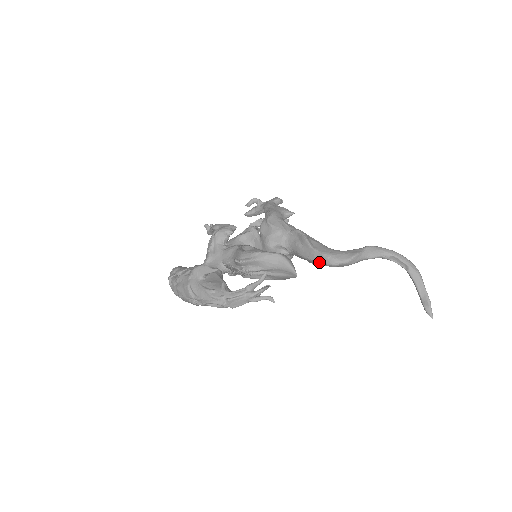
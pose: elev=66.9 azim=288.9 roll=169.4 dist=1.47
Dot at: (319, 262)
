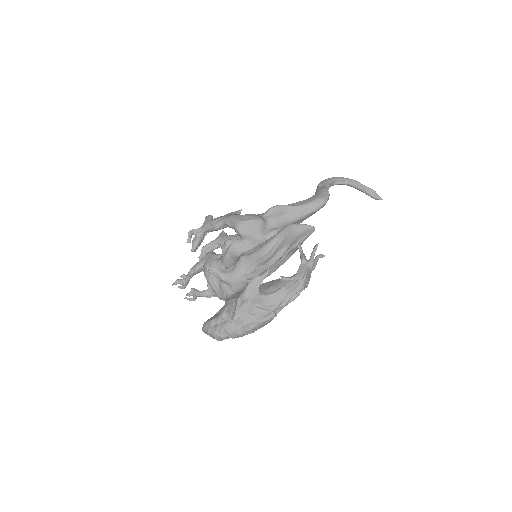
Dot at: (314, 211)
